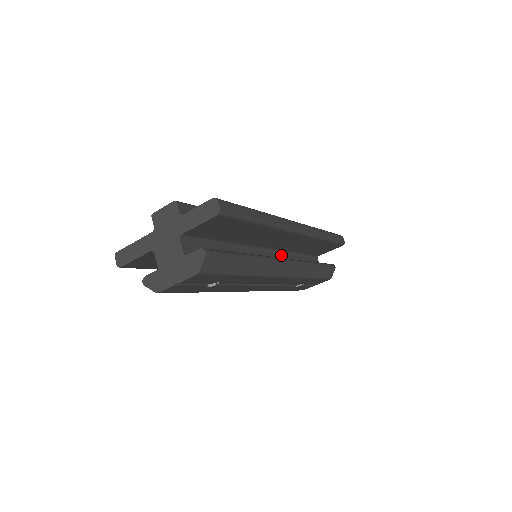
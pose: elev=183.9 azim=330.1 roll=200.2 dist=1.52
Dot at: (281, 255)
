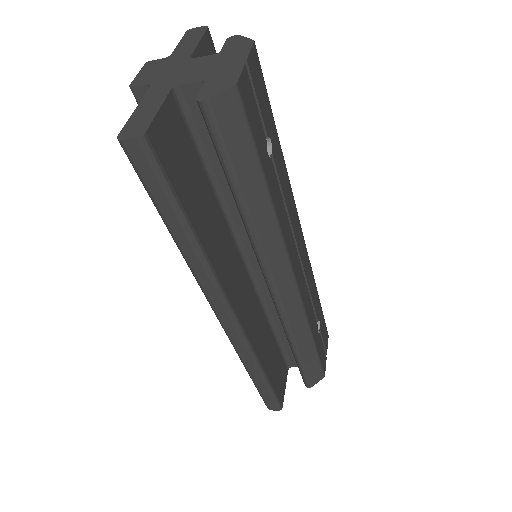
Dot at: occluded
